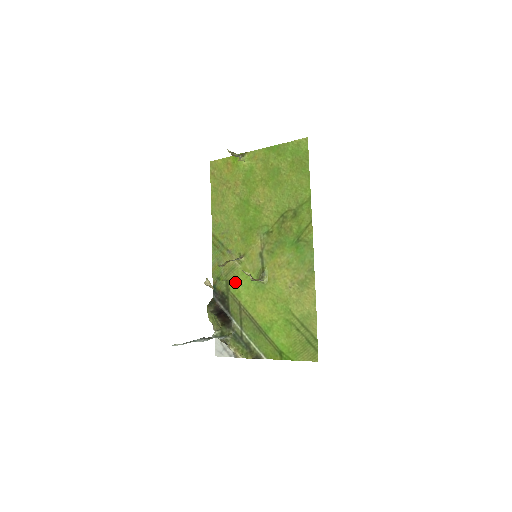
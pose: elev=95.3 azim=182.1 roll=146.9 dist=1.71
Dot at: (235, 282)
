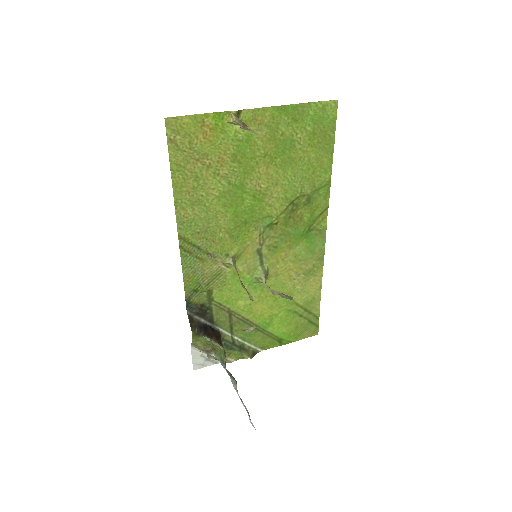
Dot at: (222, 289)
